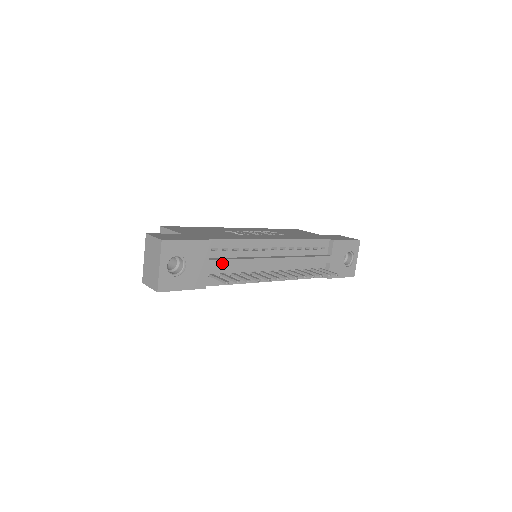
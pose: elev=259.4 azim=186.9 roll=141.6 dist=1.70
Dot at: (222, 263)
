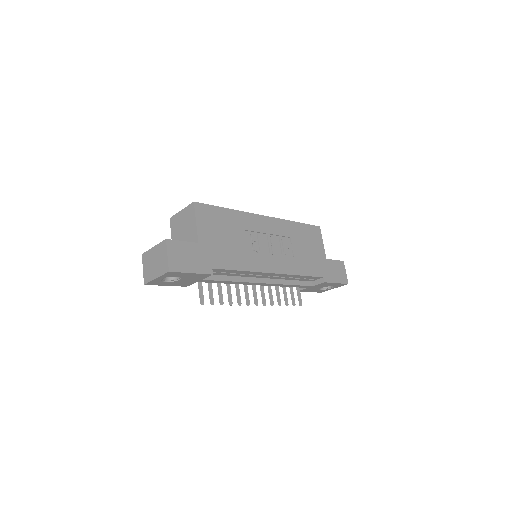
Dot at: (213, 281)
